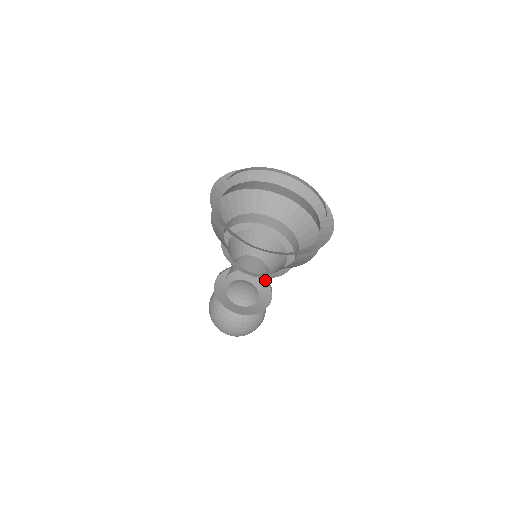
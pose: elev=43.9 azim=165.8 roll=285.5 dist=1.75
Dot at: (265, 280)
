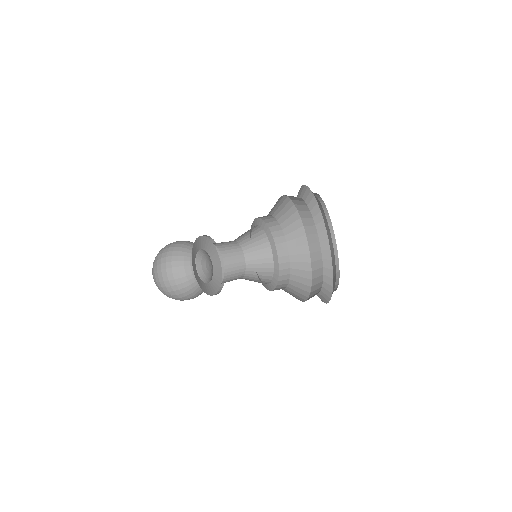
Dot at: (230, 264)
